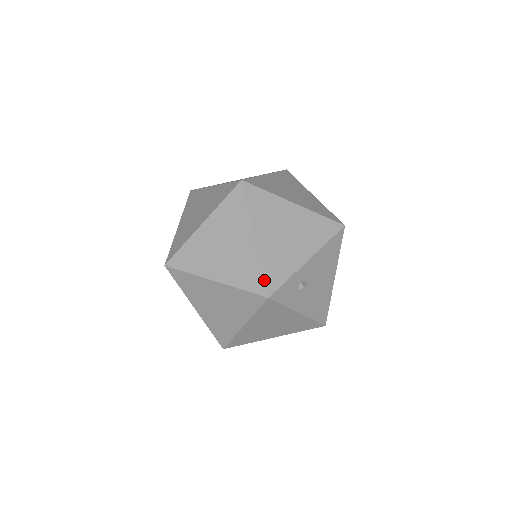
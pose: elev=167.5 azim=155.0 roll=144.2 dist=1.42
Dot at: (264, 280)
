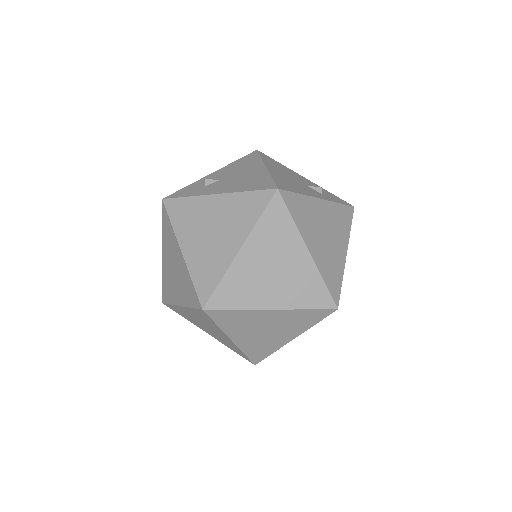
Dot at: occluded
